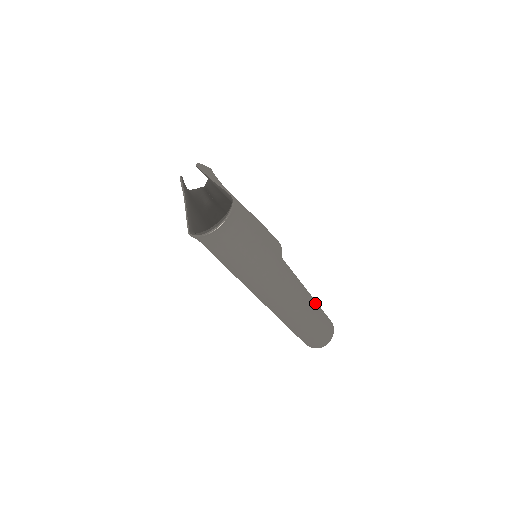
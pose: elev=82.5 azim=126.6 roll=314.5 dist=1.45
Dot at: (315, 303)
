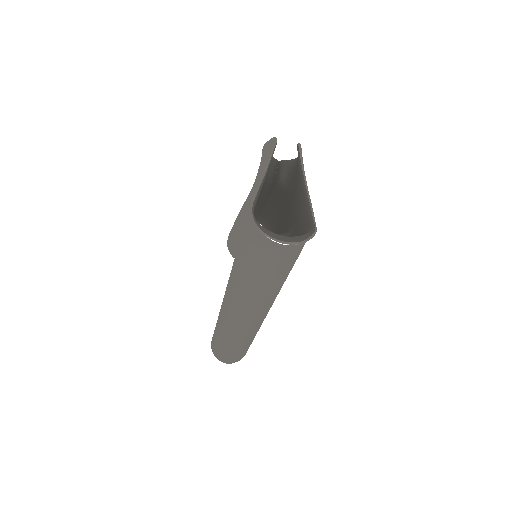
Dot at: occluded
